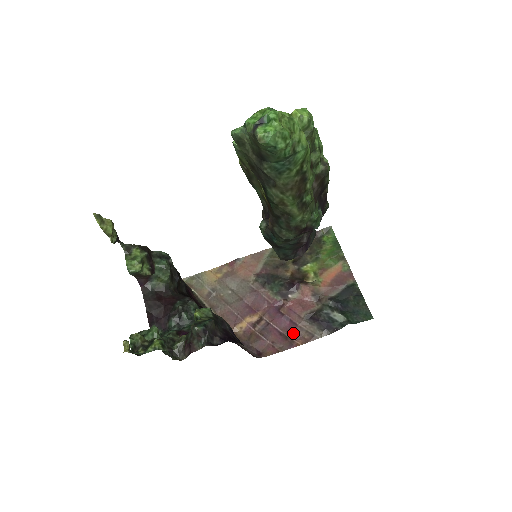
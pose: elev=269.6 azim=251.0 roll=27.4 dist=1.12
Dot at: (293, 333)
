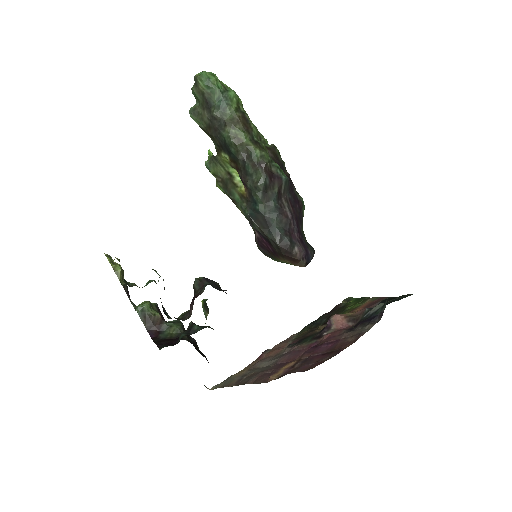
Dot at: (338, 346)
